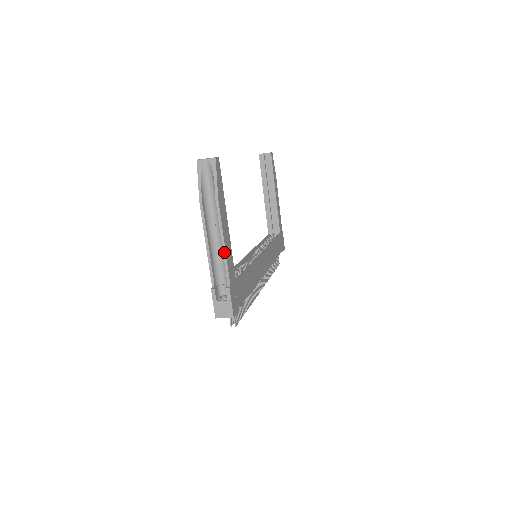
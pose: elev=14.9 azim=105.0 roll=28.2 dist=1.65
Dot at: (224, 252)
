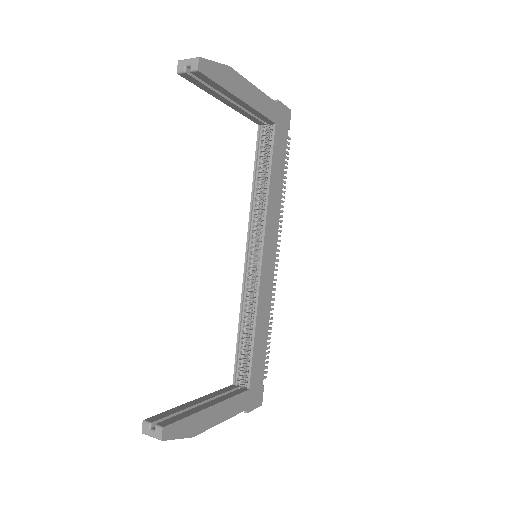
Dot at: (226, 419)
